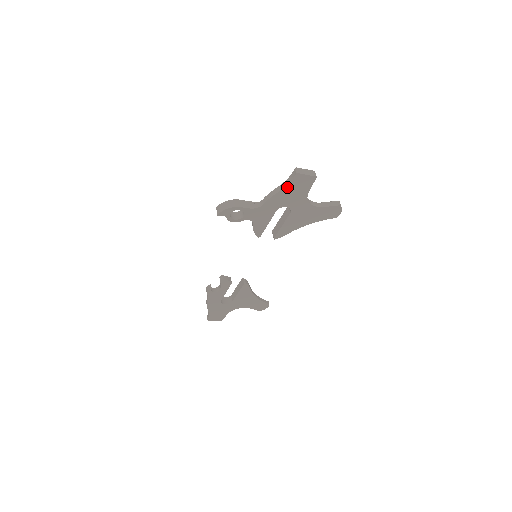
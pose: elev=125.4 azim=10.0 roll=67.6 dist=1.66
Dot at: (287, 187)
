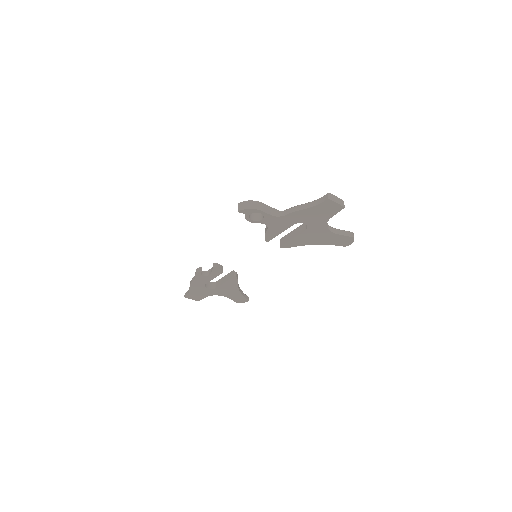
Dot at: (314, 207)
